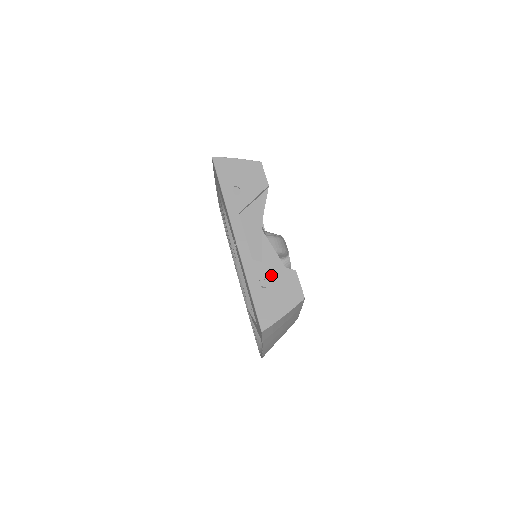
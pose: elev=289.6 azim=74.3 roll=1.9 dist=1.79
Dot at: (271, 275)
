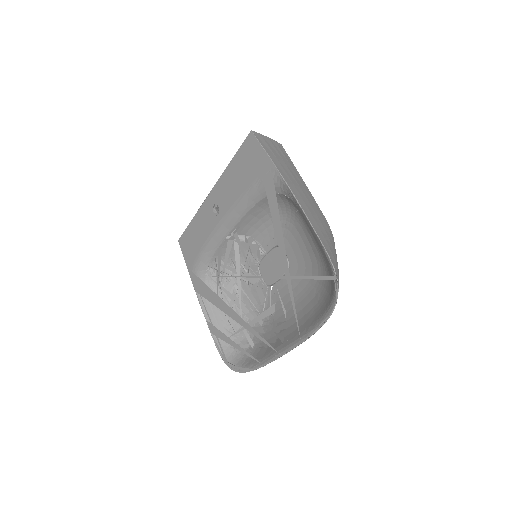
Dot at: occluded
